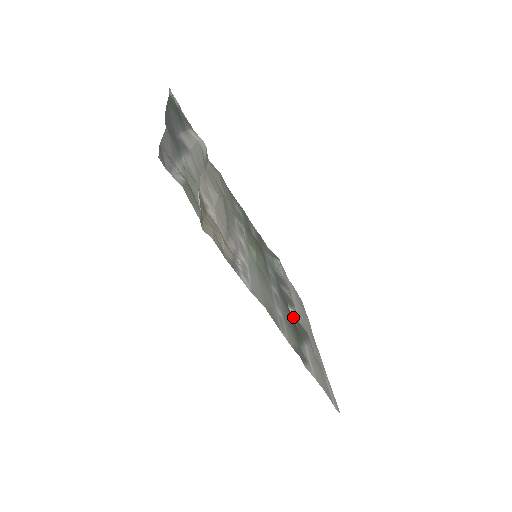
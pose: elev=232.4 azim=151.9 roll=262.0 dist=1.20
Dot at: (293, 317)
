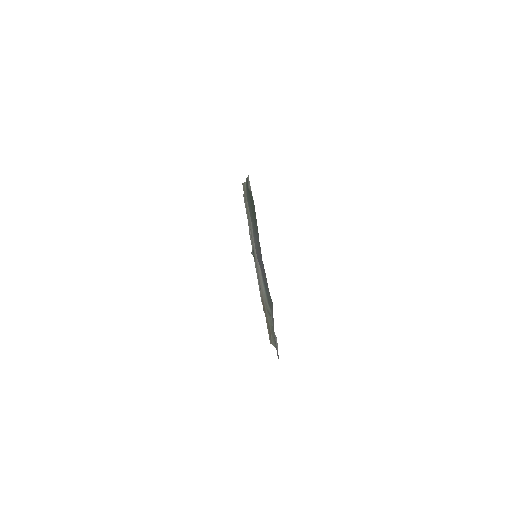
Dot at: occluded
